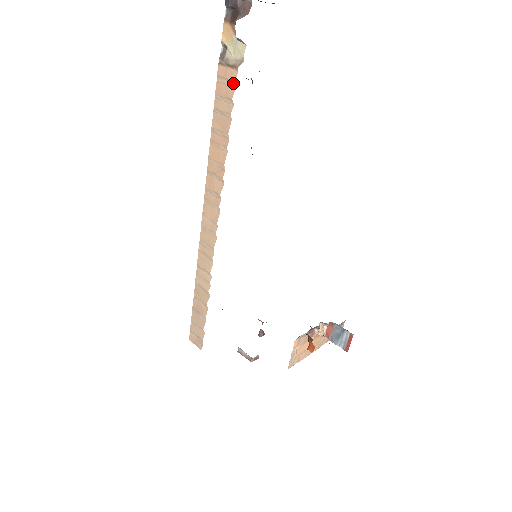
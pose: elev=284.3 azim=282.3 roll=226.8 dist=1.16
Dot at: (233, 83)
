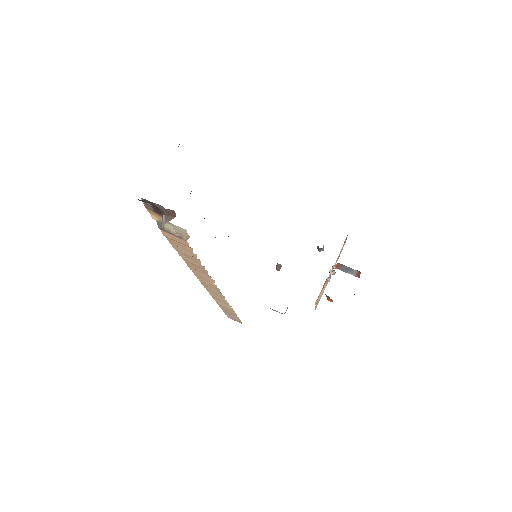
Dot at: (187, 246)
